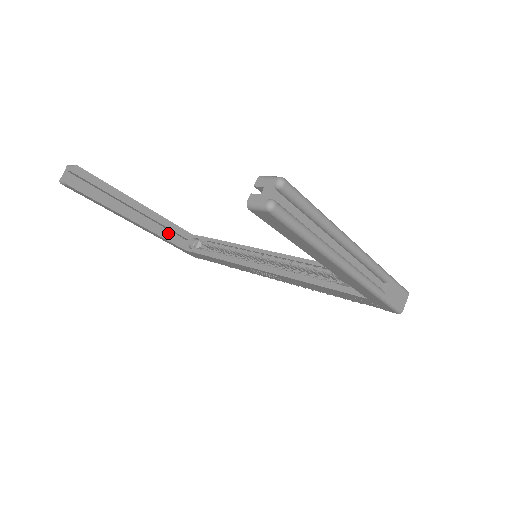
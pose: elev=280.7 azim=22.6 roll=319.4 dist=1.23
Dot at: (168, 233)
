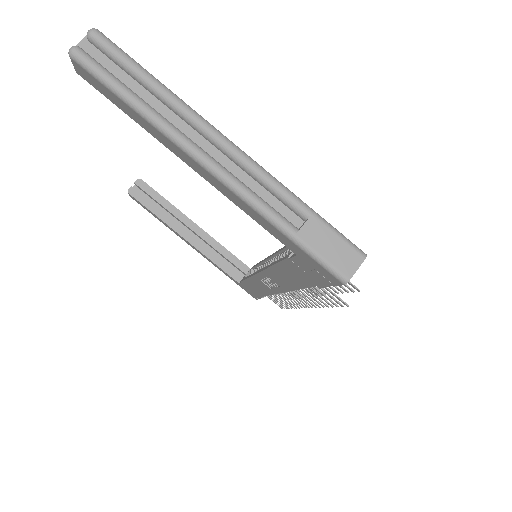
Dot at: (221, 260)
